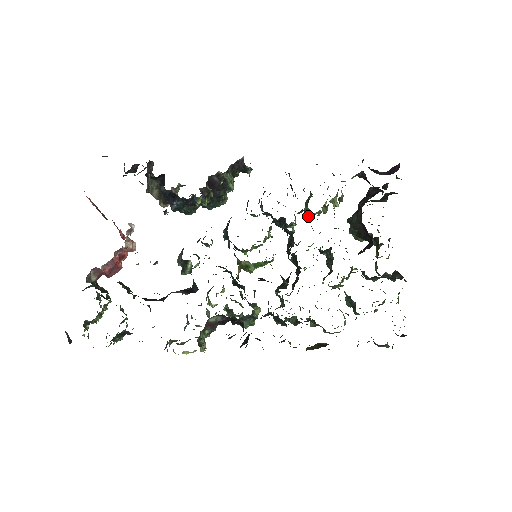
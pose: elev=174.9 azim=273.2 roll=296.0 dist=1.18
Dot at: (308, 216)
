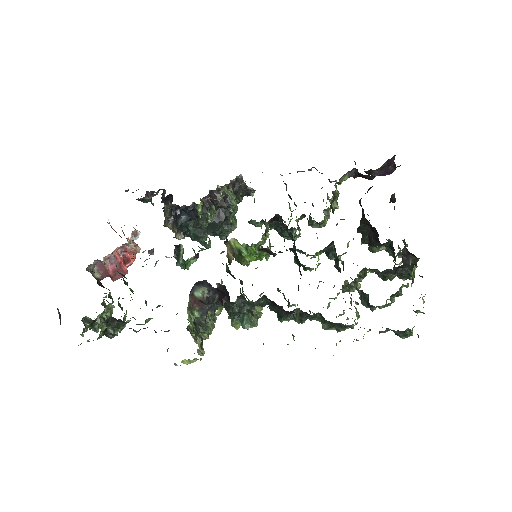
Dot at: (311, 224)
